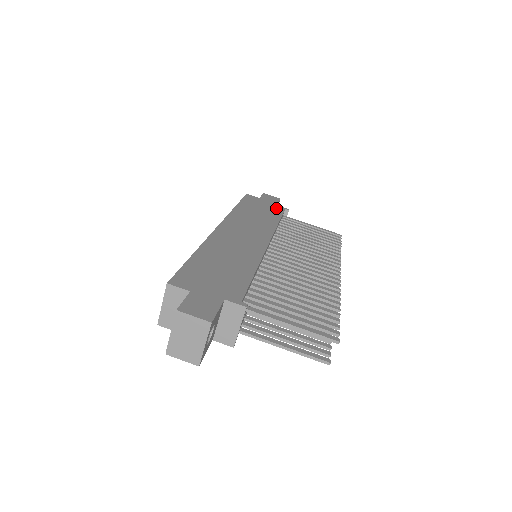
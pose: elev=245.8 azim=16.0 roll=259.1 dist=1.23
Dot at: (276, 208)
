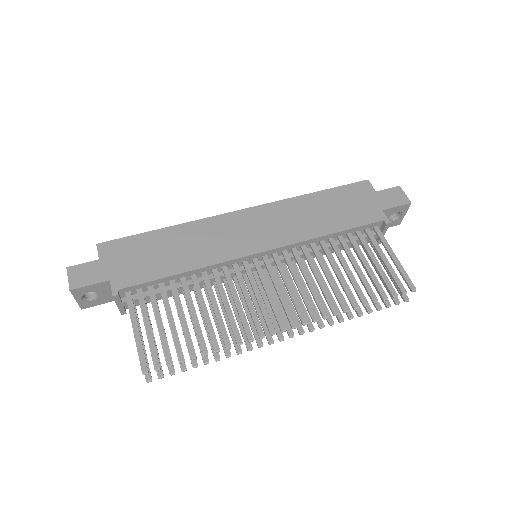
Dot at: (370, 214)
